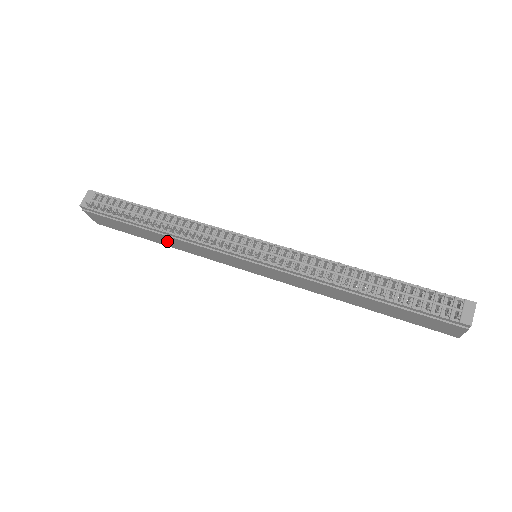
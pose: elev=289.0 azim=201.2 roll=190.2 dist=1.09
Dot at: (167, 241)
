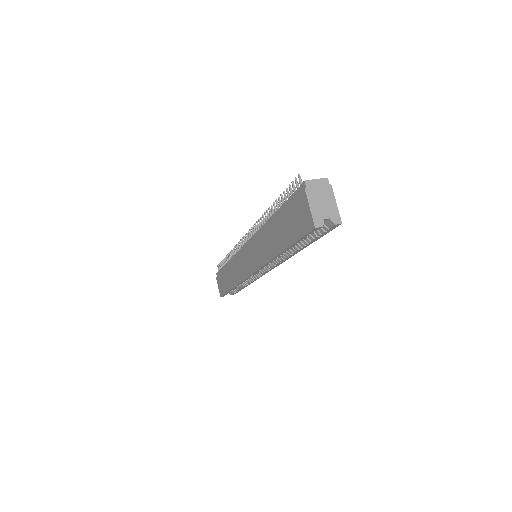
Dot at: (231, 276)
